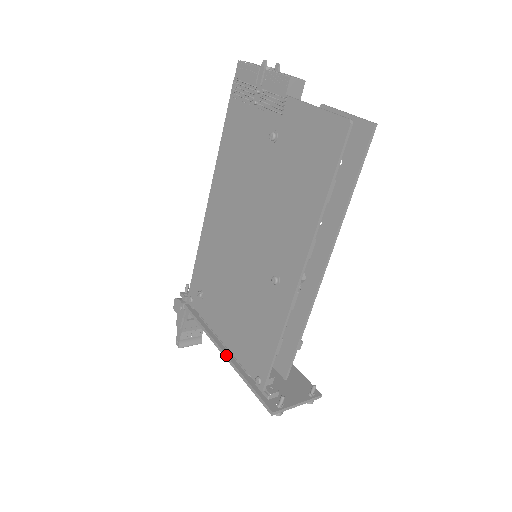
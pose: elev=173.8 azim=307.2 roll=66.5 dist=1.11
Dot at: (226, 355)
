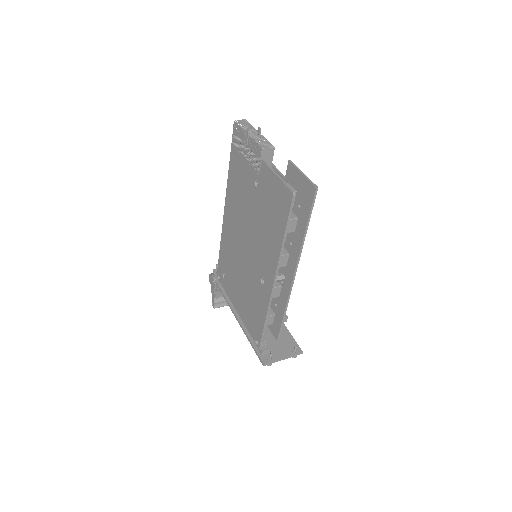
Dot at: (239, 321)
